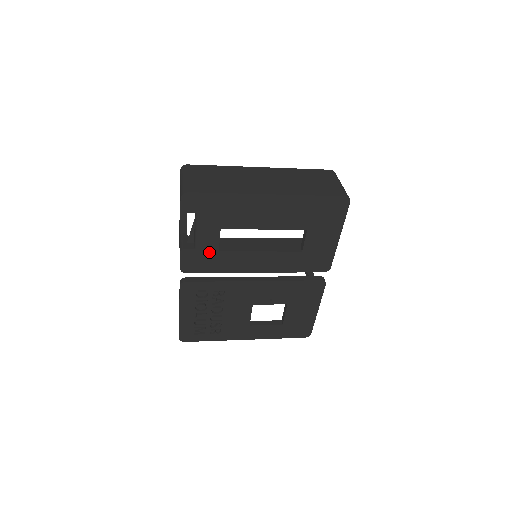
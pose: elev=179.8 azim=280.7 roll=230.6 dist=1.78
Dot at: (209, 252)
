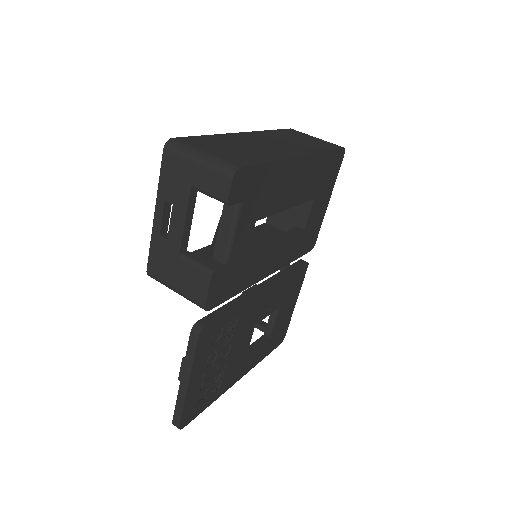
Dot at: (238, 264)
